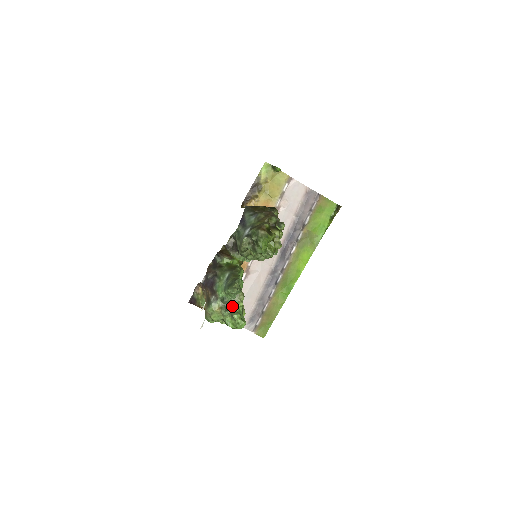
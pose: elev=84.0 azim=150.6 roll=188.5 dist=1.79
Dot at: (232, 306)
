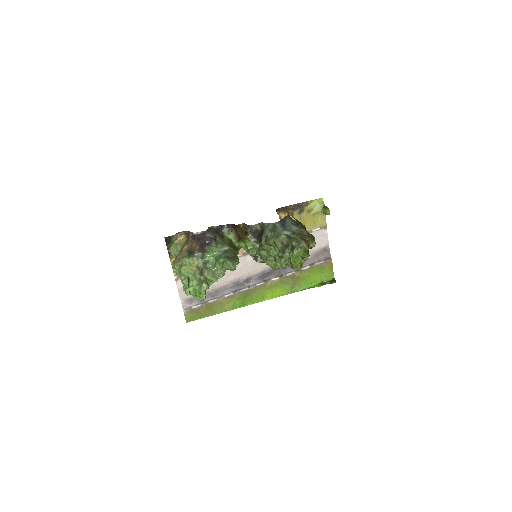
Dot at: (208, 275)
